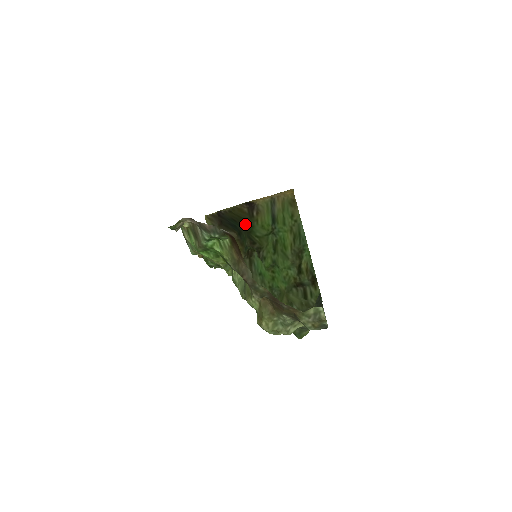
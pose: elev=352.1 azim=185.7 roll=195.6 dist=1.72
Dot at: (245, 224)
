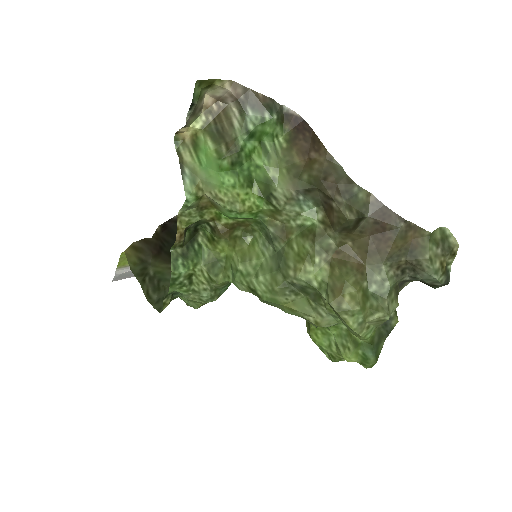
Dot at: occluded
